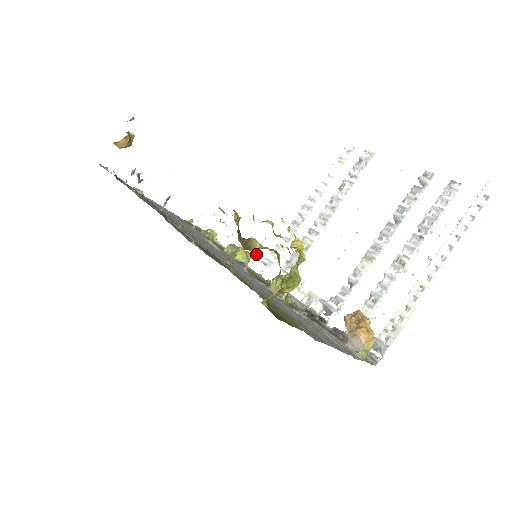
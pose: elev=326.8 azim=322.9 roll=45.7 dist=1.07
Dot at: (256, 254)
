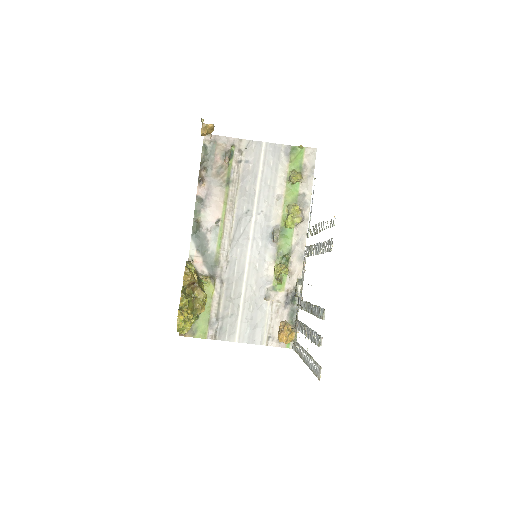
Dot at: (310, 217)
